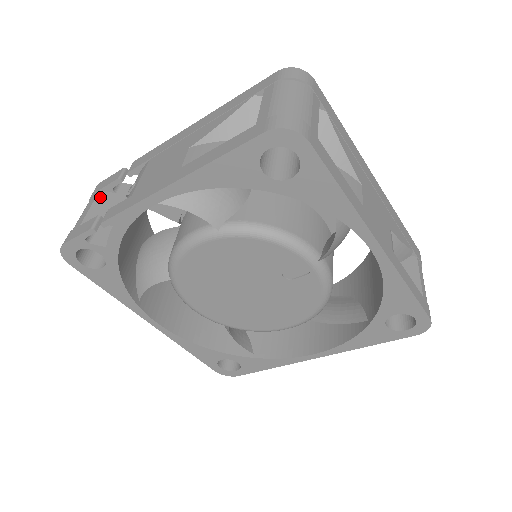
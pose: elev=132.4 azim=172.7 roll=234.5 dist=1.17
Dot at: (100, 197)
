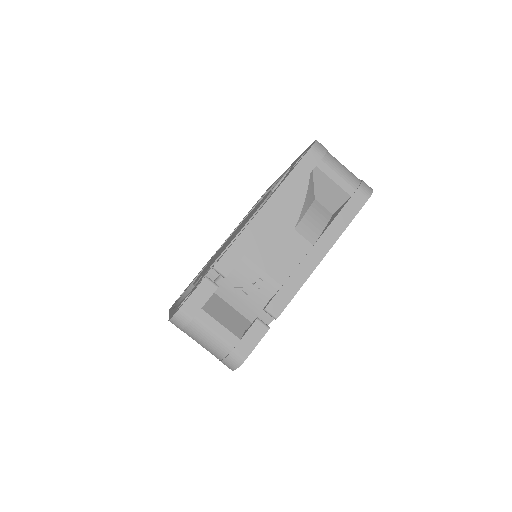
Dot at: (210, 312)
